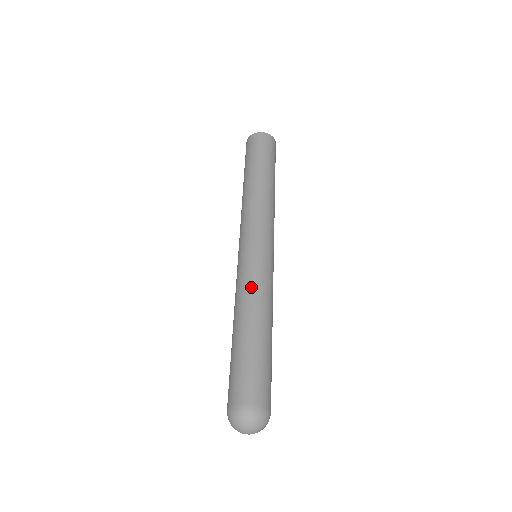
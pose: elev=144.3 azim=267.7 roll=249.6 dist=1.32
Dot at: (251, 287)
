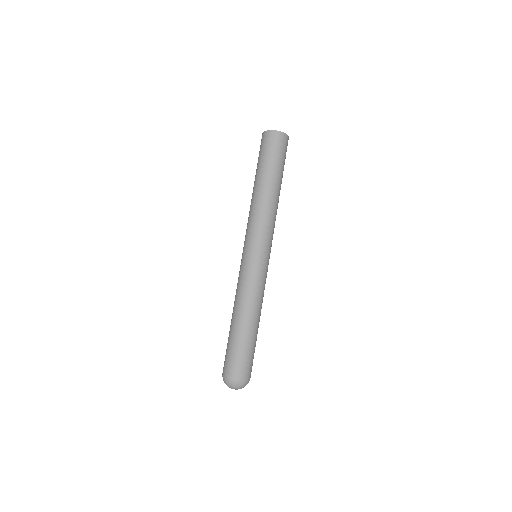
Dot at: (242, 290)
